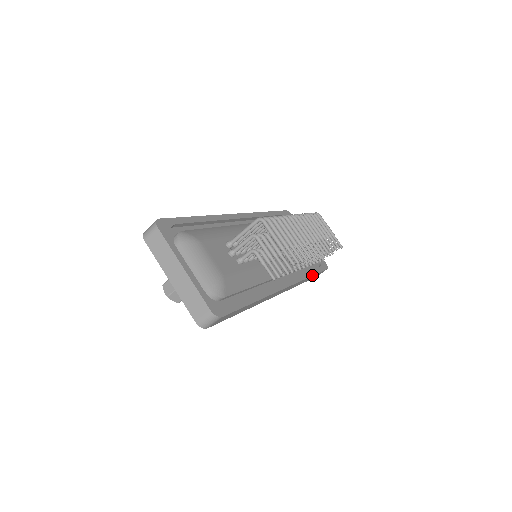
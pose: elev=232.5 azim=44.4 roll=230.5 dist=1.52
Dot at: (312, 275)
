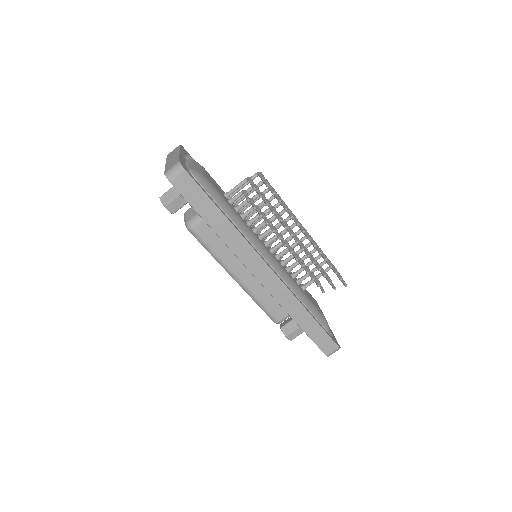
Dot at: (311, 314)
